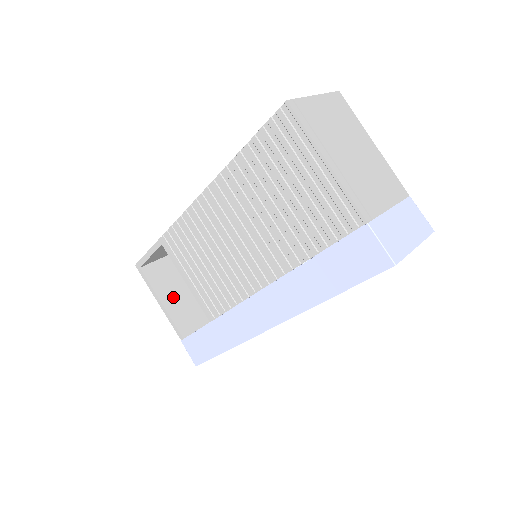
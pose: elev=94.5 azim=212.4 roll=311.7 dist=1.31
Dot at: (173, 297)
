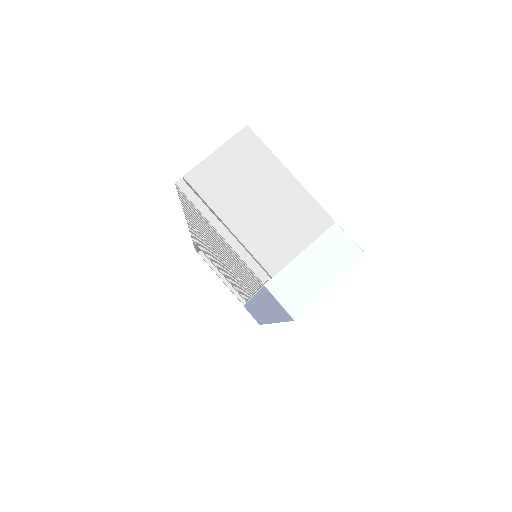
Dot at: occluded
